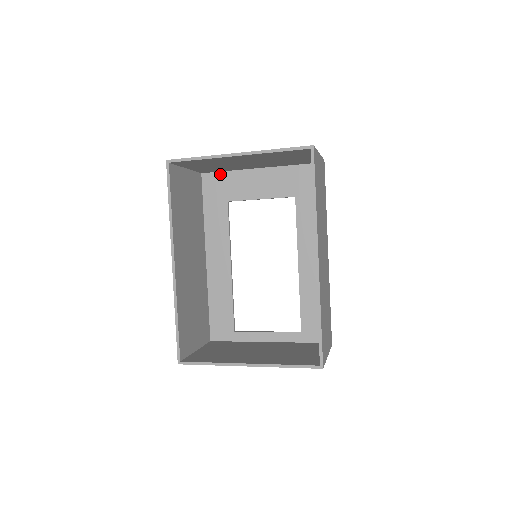
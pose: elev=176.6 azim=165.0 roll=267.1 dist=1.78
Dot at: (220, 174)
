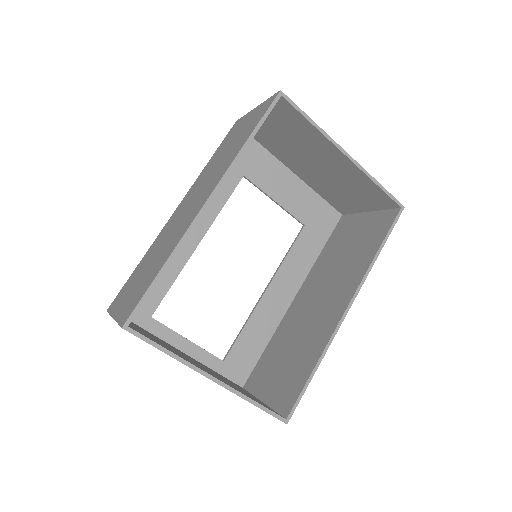
Dot at: (256, 143)
